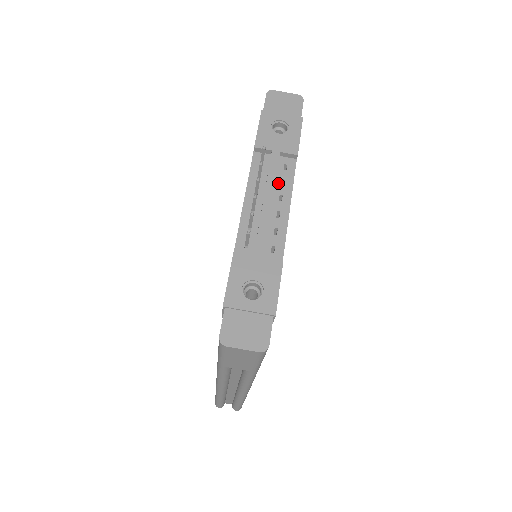
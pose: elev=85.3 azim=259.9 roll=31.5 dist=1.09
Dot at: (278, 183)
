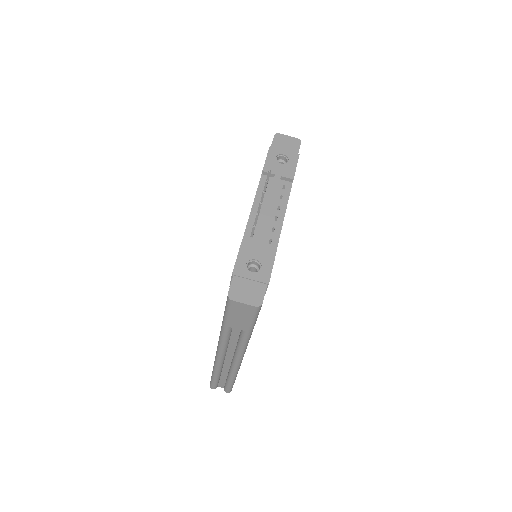
Dot at: (278, 197)
